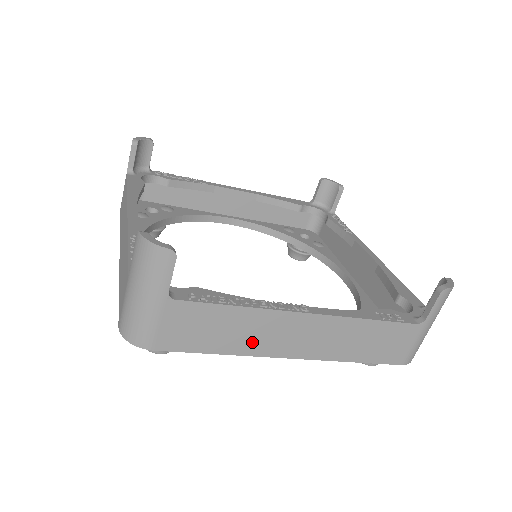
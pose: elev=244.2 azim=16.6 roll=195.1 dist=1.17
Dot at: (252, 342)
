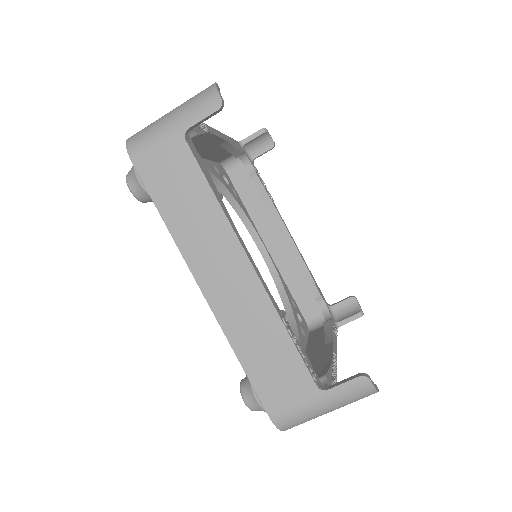
Dot at: occluded
